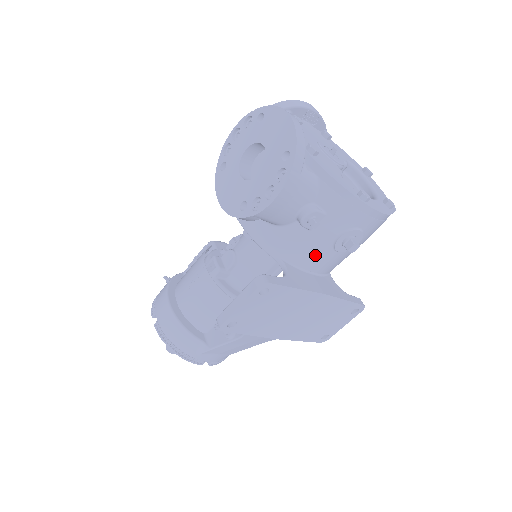
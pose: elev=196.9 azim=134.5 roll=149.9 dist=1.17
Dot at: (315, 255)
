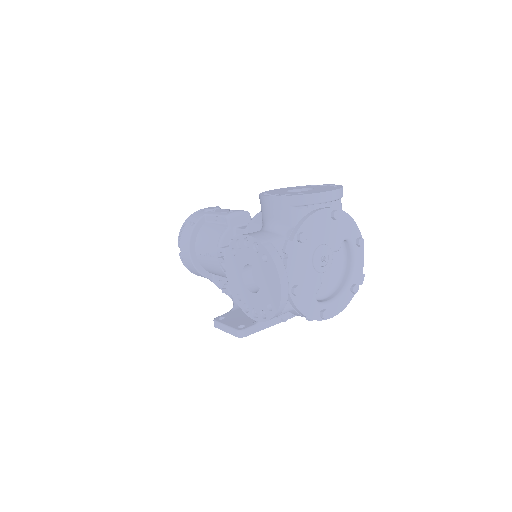
Dot at: occluded
